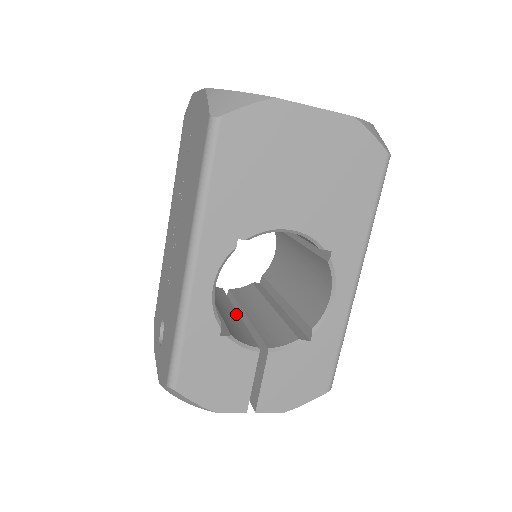
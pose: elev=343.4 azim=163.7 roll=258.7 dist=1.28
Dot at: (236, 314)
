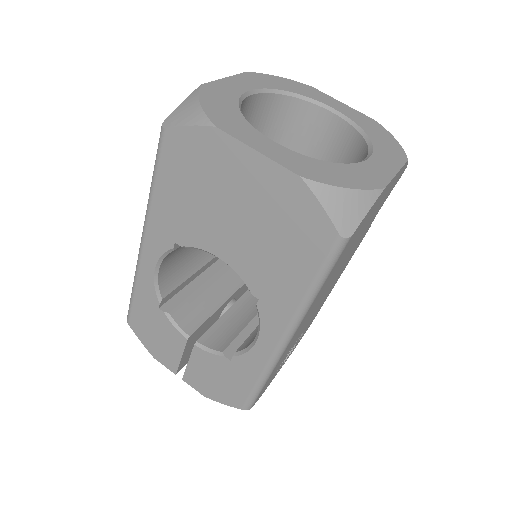
Dot at: (229, 294)
